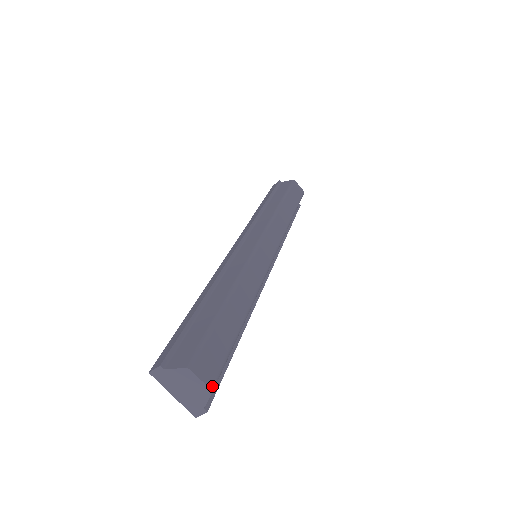
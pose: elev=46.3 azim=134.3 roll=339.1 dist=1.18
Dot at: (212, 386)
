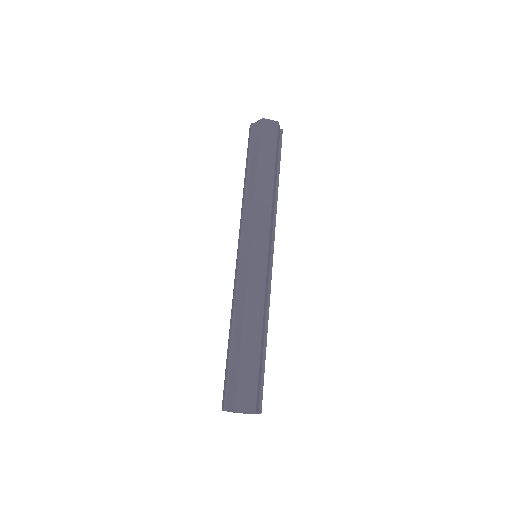
Dot at: (254, 411)
